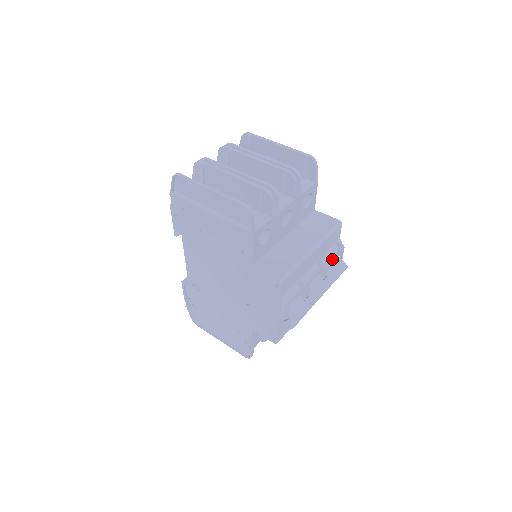
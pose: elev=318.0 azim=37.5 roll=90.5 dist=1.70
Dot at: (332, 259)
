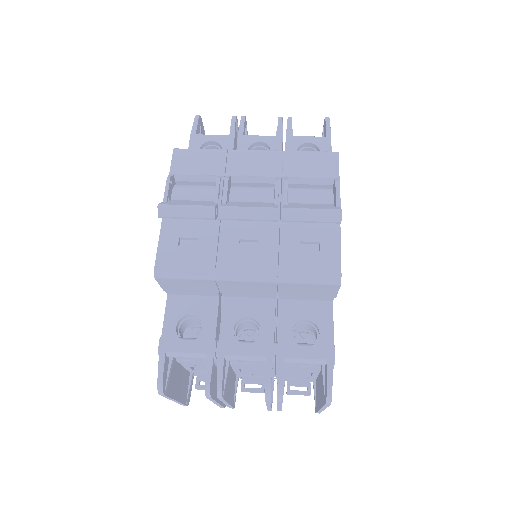
Dot at: (319, 204)
